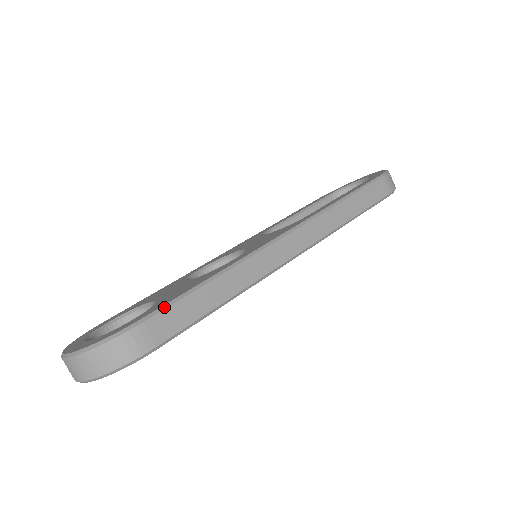
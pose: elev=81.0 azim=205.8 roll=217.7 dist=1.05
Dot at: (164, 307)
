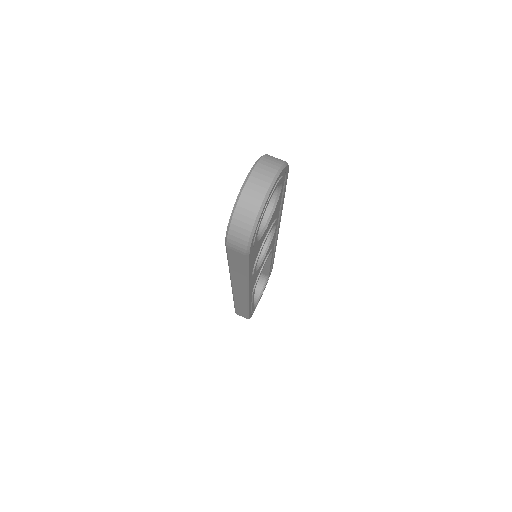
Dot at: occluded
